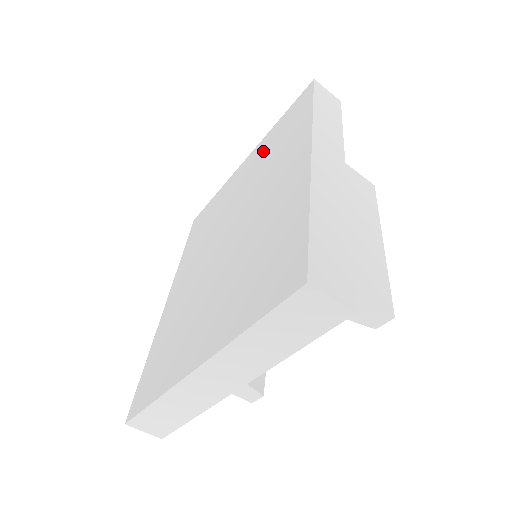
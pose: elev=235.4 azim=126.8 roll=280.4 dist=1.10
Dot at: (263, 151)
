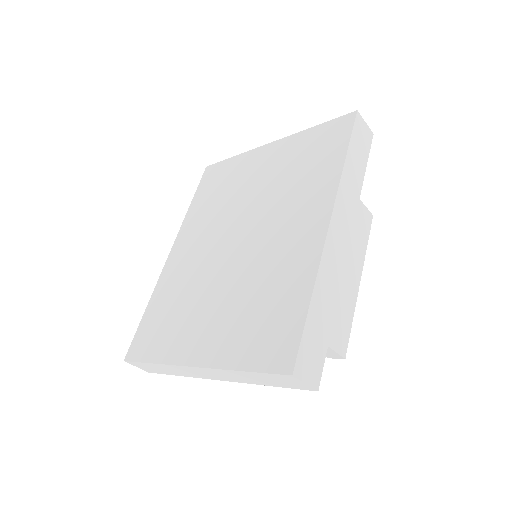
Dot at: (289, 156)
